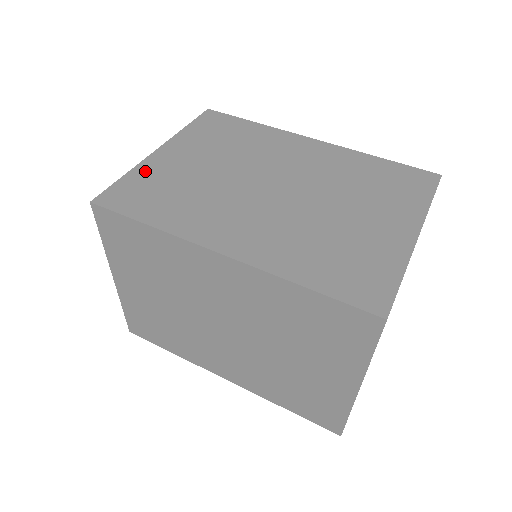
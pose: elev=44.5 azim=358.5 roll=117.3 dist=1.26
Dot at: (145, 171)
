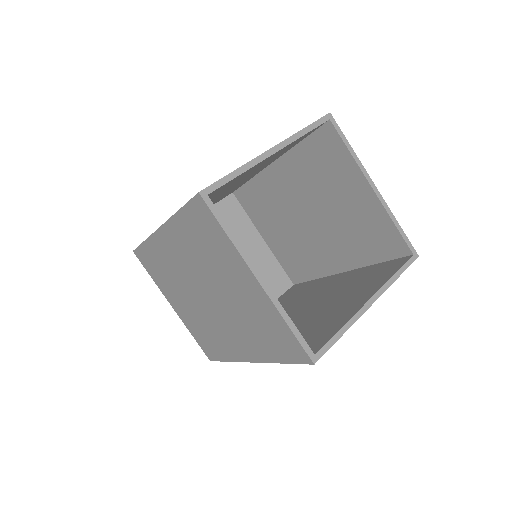
Dot at: occluded
